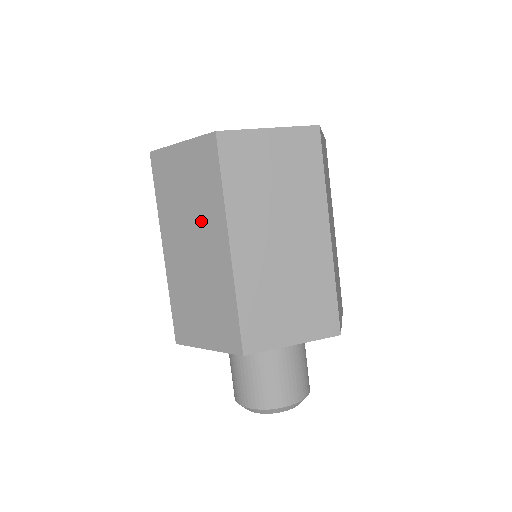
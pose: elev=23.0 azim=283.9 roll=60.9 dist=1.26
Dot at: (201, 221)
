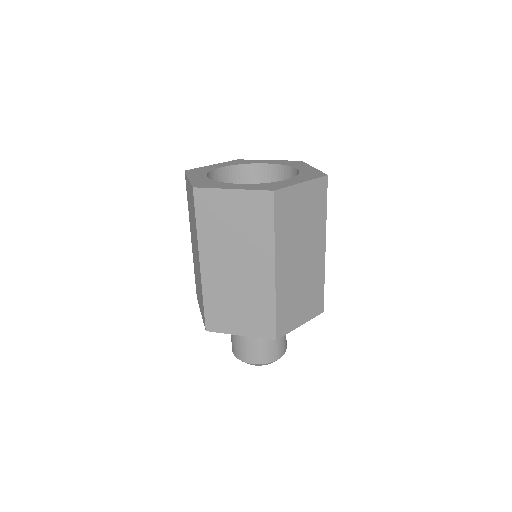
Dot at: occluded
